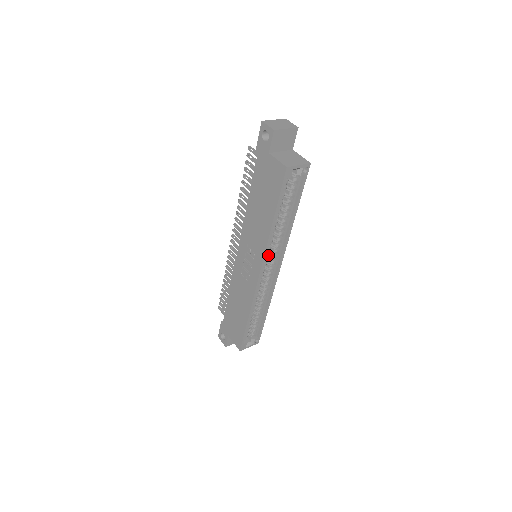
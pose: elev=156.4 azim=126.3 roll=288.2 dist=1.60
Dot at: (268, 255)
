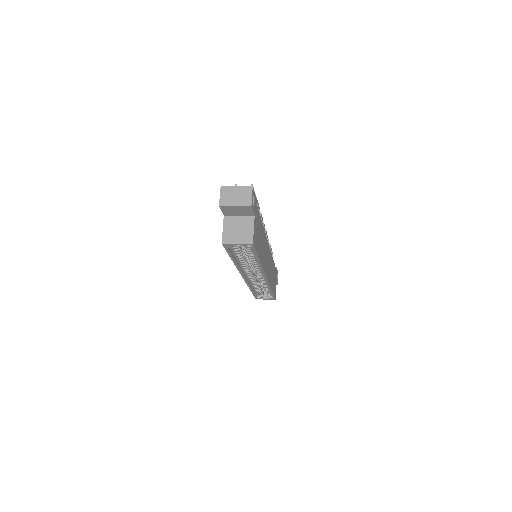
Dot at: occluded
